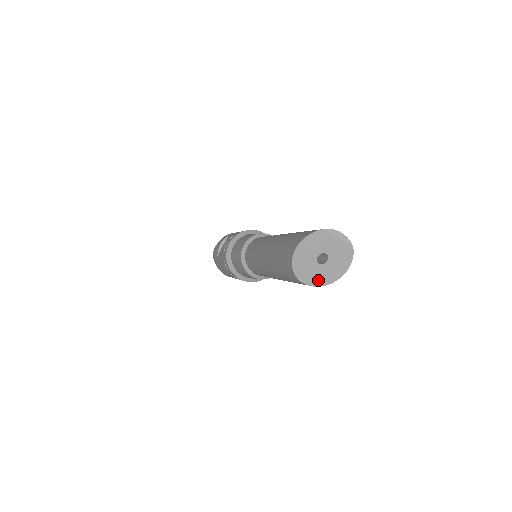
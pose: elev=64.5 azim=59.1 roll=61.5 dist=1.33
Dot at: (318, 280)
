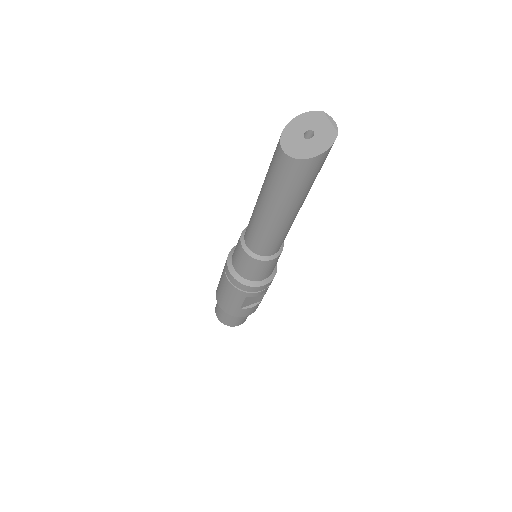
Dot at: (295, 152)
